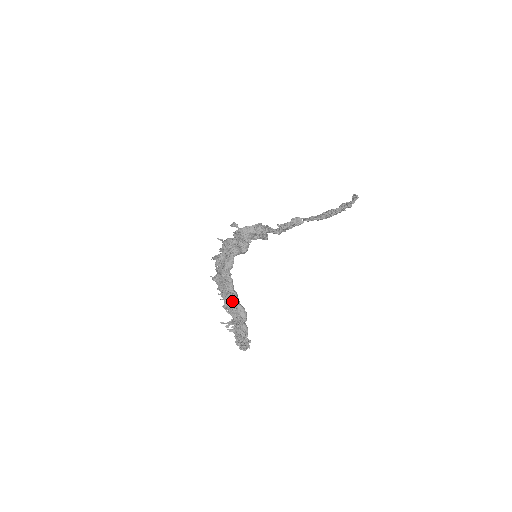
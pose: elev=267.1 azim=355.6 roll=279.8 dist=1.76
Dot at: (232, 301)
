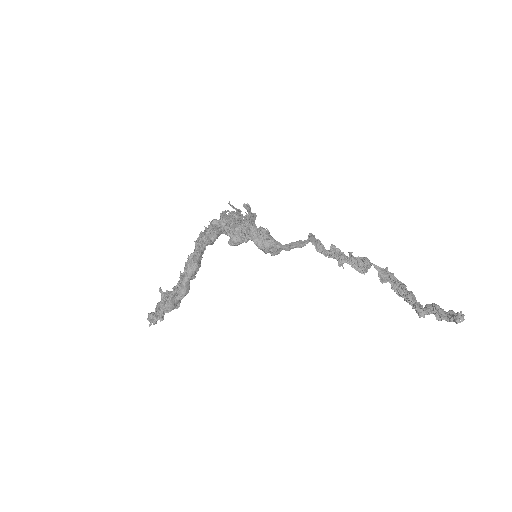
Dot at: (186, 271)
